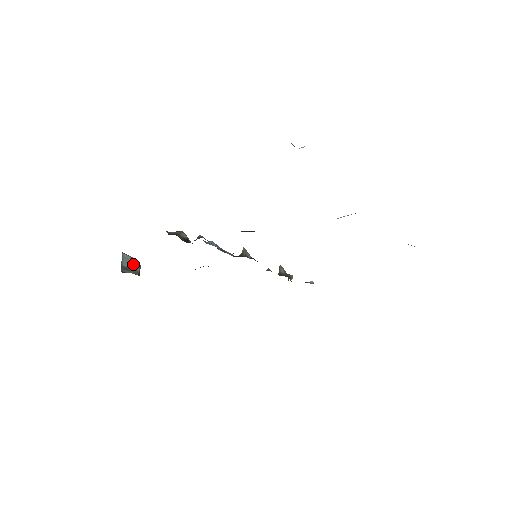
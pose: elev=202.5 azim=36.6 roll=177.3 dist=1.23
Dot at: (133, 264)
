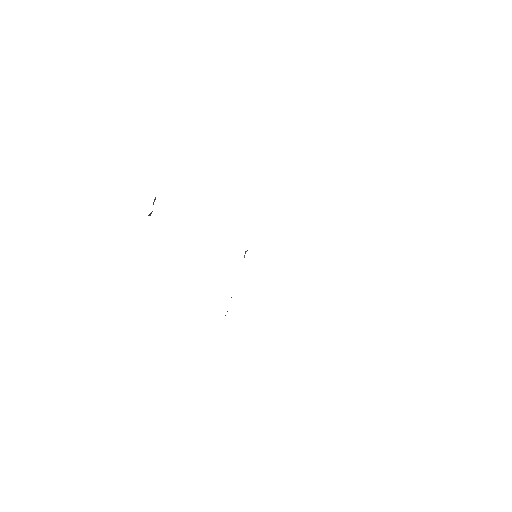
Dot at: occluded
